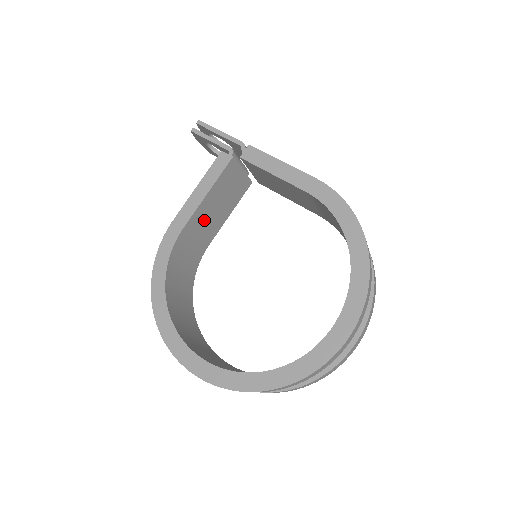
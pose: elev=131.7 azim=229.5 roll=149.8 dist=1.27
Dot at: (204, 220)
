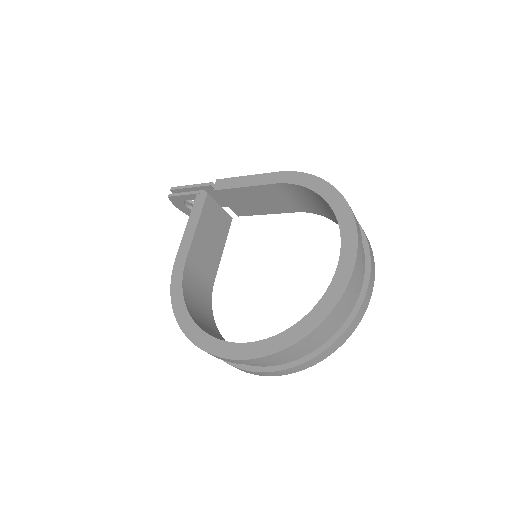
Dot at: (202, 253)
